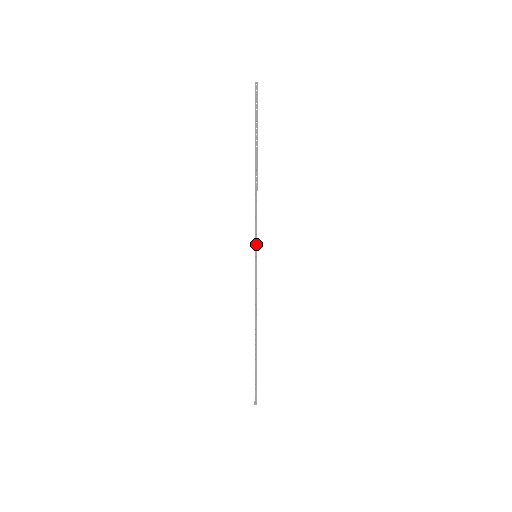
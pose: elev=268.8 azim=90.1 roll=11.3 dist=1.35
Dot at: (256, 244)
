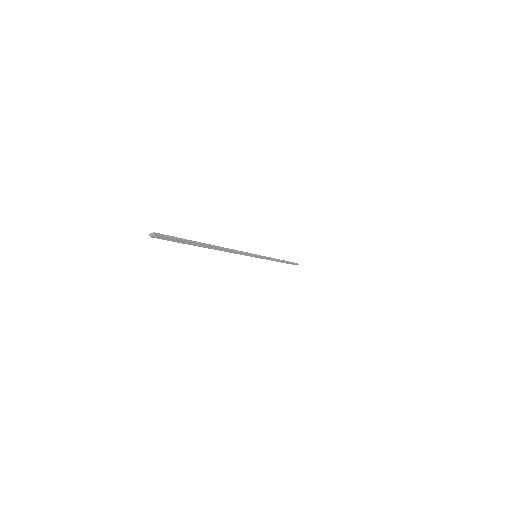
Dot at: (252, 256)
